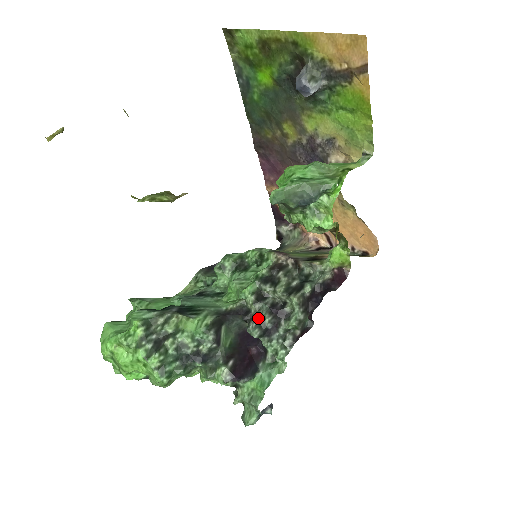
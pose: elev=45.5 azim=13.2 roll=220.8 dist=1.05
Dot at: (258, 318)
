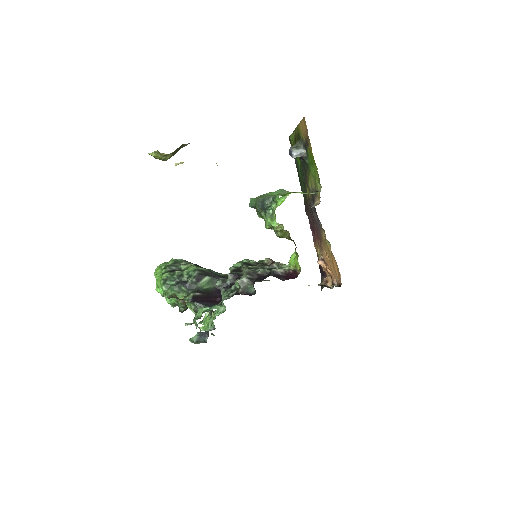
Dot at: (227, 278)
